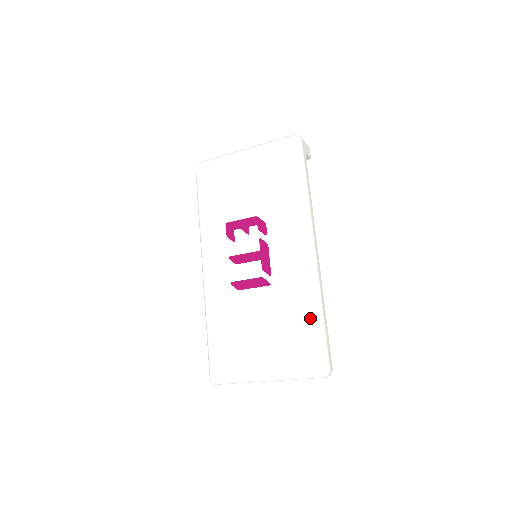
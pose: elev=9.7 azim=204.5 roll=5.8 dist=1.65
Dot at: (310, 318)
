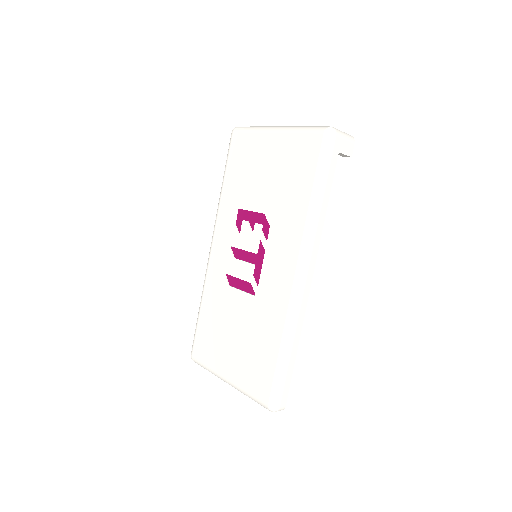
Dot at: (275, 349)
